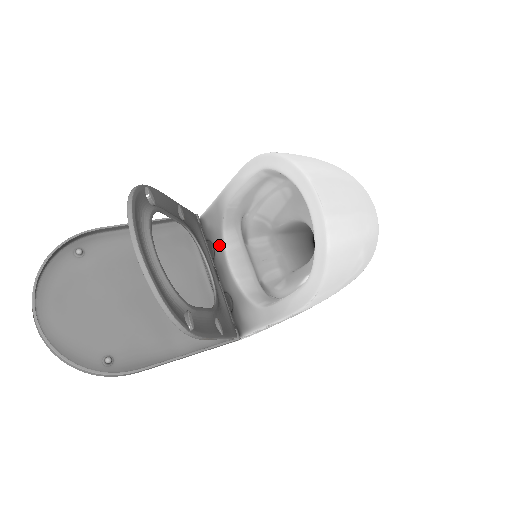
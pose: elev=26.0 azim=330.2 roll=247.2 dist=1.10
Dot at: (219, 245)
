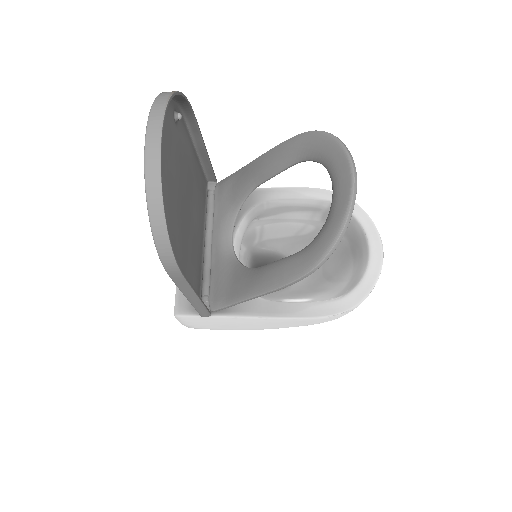
Dot at: occluded
